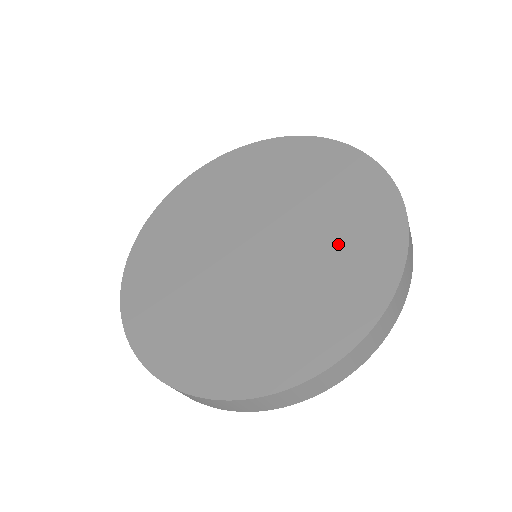
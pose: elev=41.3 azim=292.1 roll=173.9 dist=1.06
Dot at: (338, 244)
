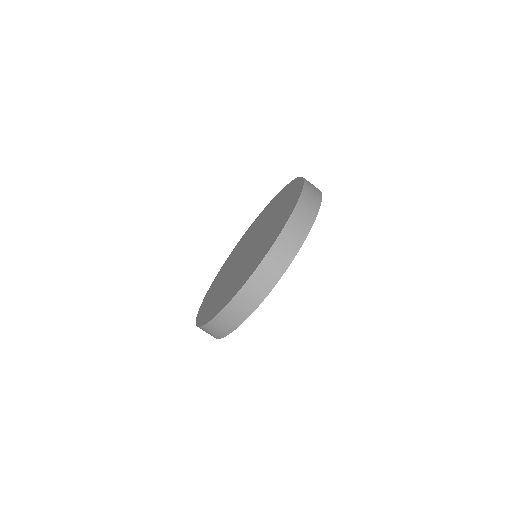
Dot at: occluded
